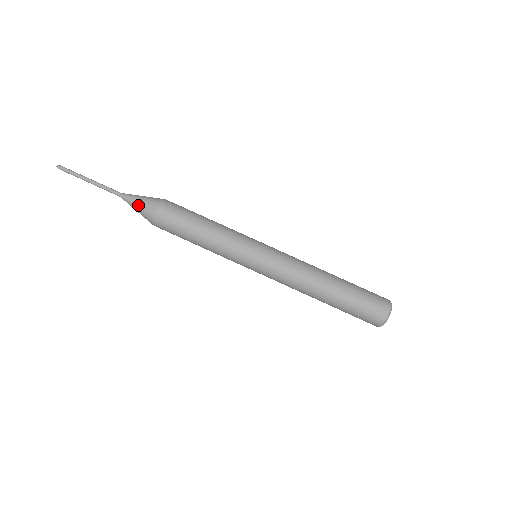
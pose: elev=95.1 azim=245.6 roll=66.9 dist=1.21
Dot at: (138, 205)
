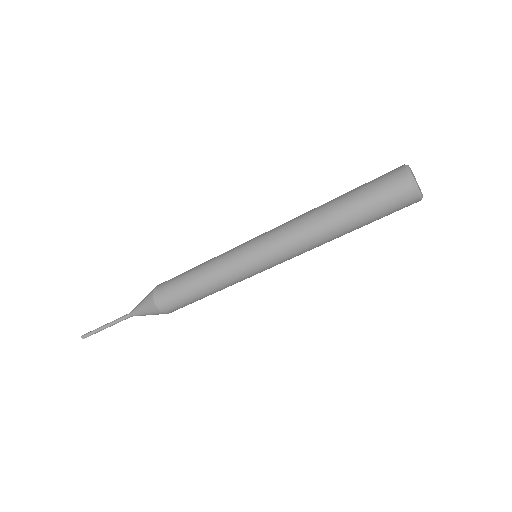
Dot at: (146, 314)
